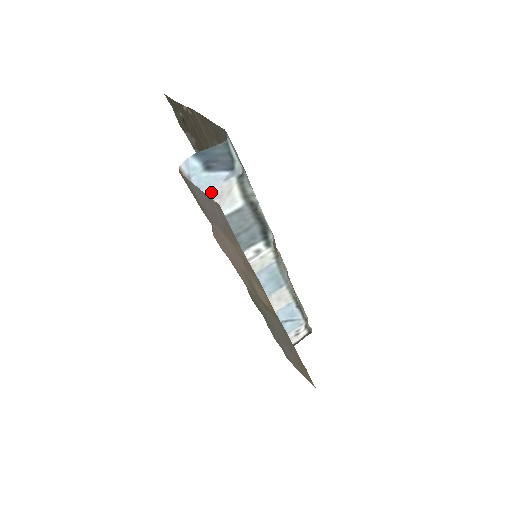
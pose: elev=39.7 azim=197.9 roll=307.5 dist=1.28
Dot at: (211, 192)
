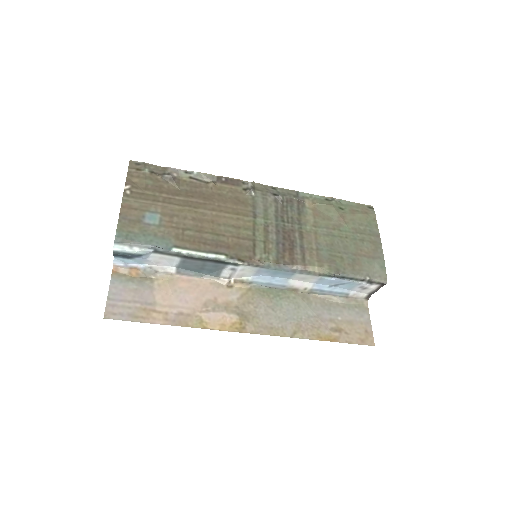
Dot at: (149, 263)
